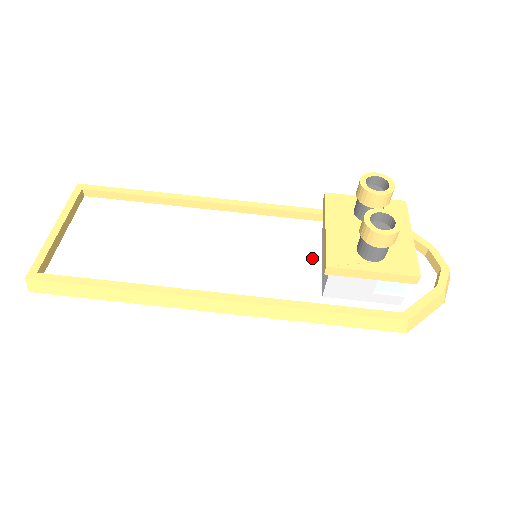
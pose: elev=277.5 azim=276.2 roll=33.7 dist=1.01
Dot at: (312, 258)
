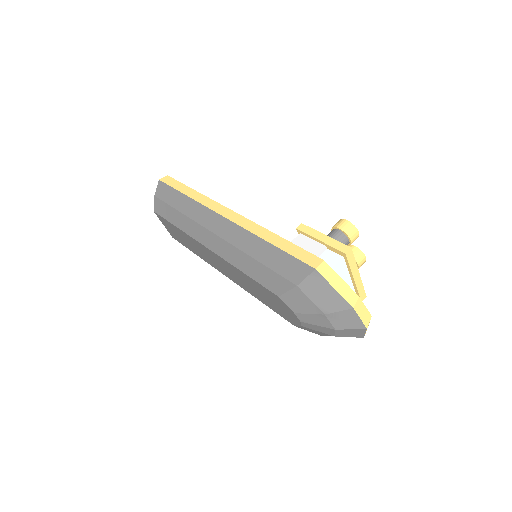
Dot at: occluded
